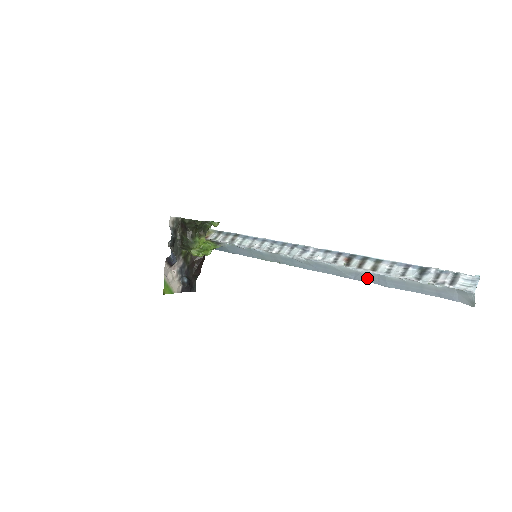
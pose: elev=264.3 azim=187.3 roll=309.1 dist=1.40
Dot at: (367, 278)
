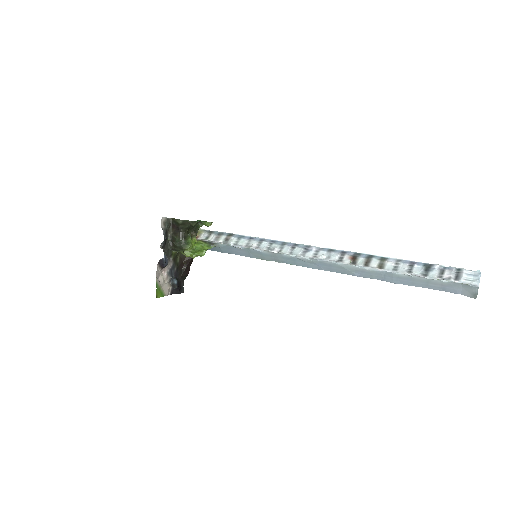
Dot at: (373, 275)
